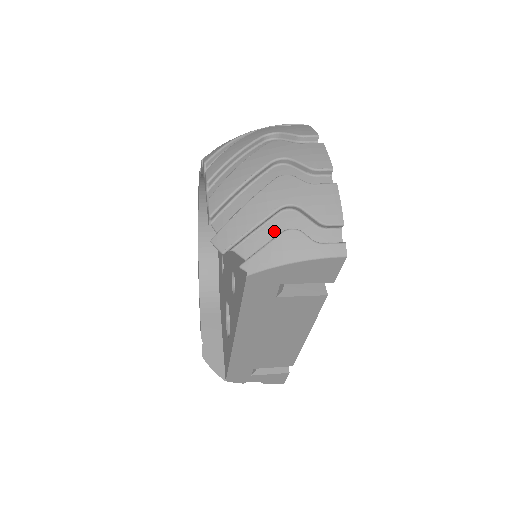
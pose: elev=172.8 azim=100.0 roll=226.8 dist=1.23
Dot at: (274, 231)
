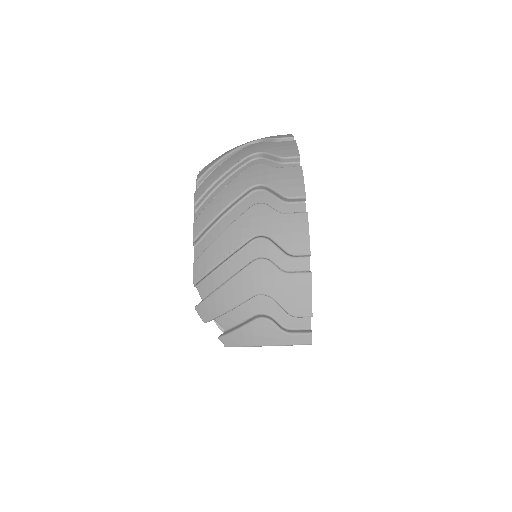
Dot at: (249, 313)
